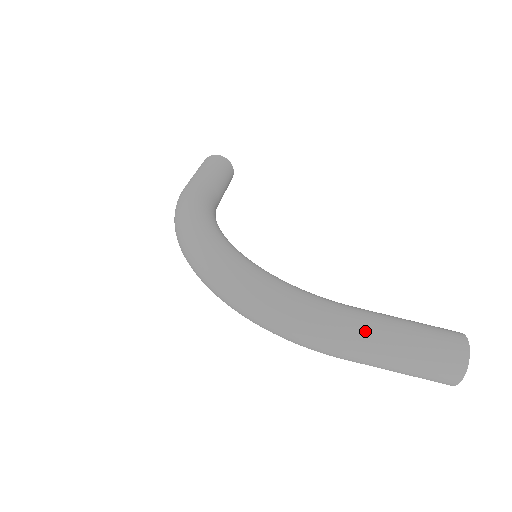
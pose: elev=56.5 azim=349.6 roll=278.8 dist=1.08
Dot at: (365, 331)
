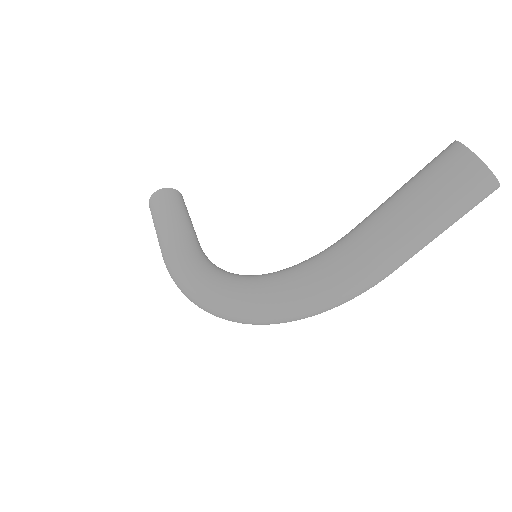
Dot at: (382, 245)
